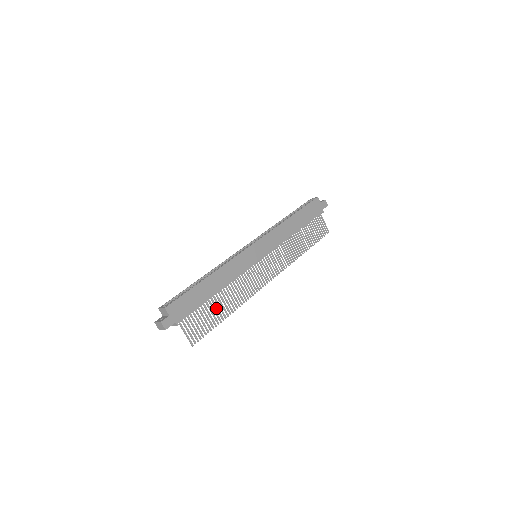
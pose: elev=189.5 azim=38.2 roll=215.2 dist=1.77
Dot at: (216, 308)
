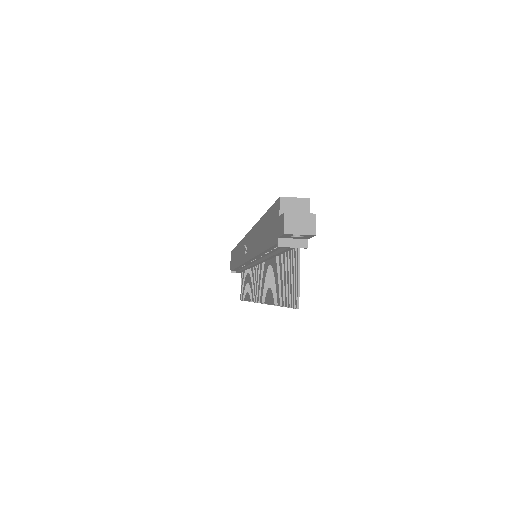
Dot at: (280, 277)
